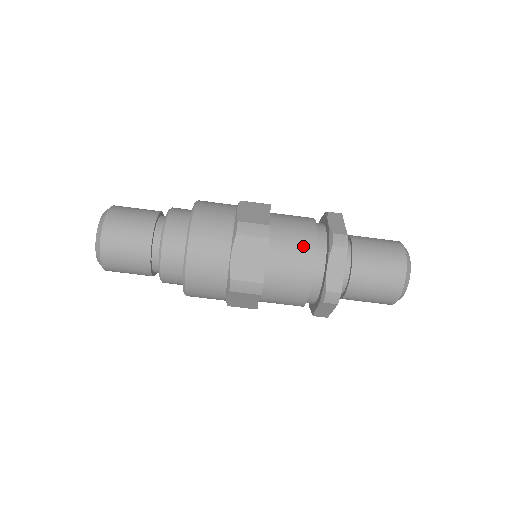
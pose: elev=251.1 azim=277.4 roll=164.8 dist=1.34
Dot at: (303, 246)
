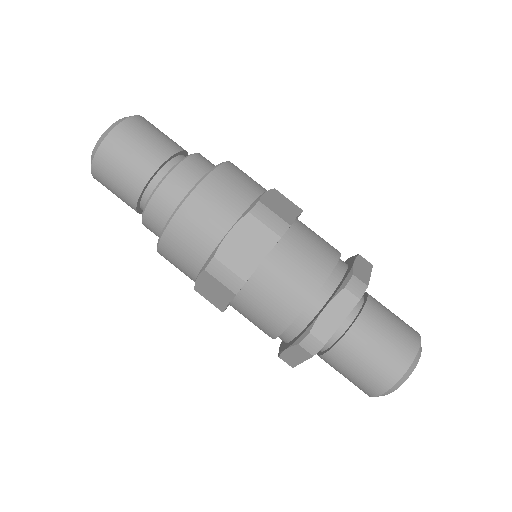
Dot at: (313, 269)
